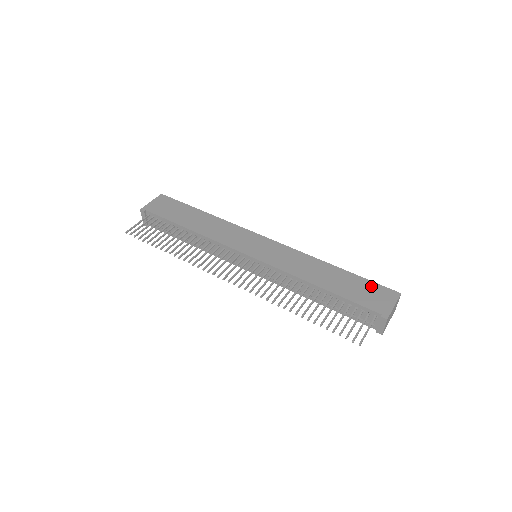
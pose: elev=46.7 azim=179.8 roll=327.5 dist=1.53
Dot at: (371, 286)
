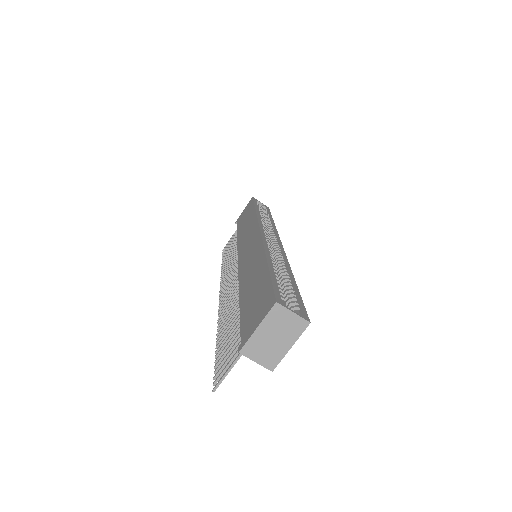
Dot at: (265, 291)
